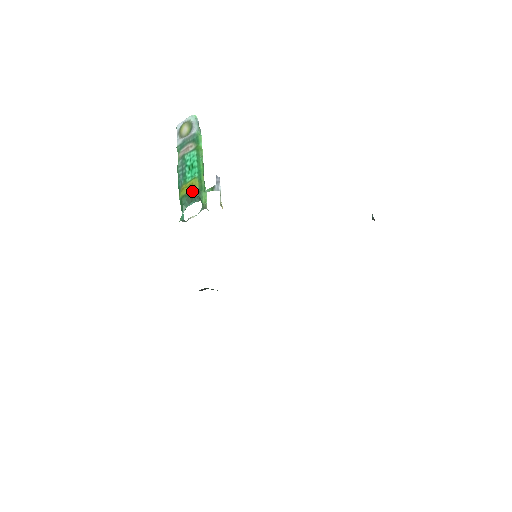
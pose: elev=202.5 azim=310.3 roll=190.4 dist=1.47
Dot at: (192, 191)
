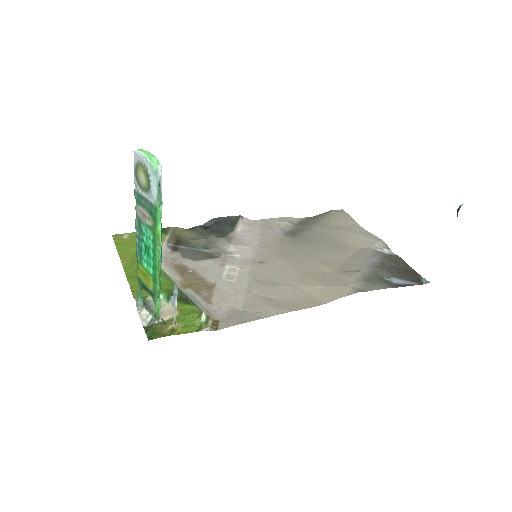
Dot at: (146, 287)
